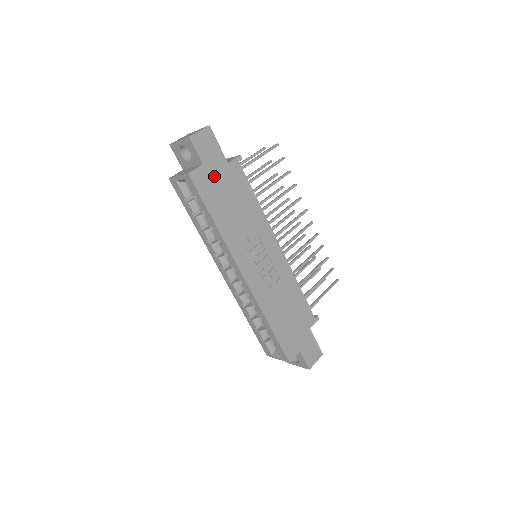
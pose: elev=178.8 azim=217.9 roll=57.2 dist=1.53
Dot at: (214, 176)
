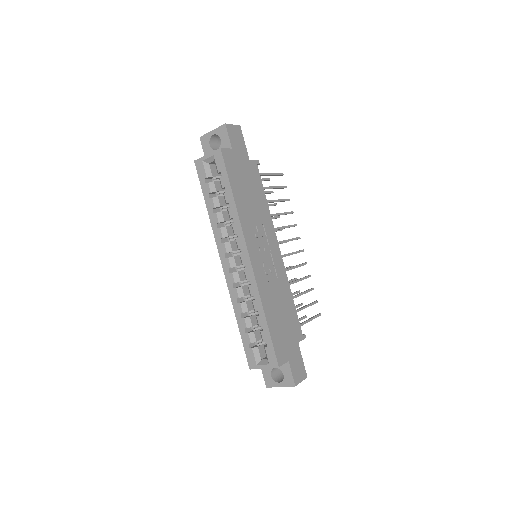
Dot at: (238, 163)
